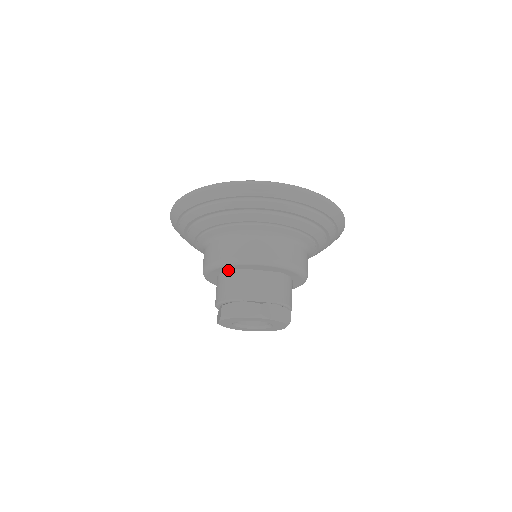
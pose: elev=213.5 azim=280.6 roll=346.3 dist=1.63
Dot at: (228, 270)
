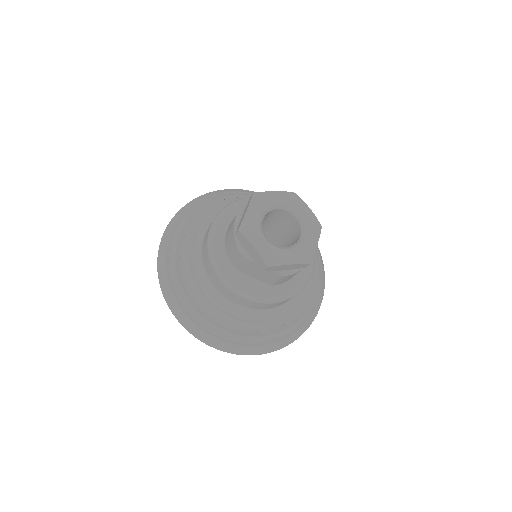
Dot at: occluded
